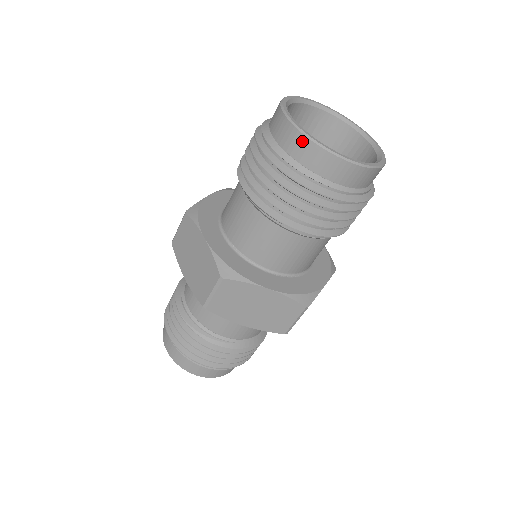
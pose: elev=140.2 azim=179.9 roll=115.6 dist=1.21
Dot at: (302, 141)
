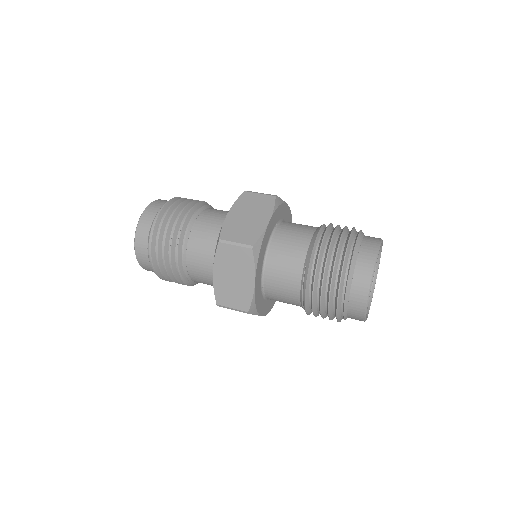
Dot at: (361, 311)
